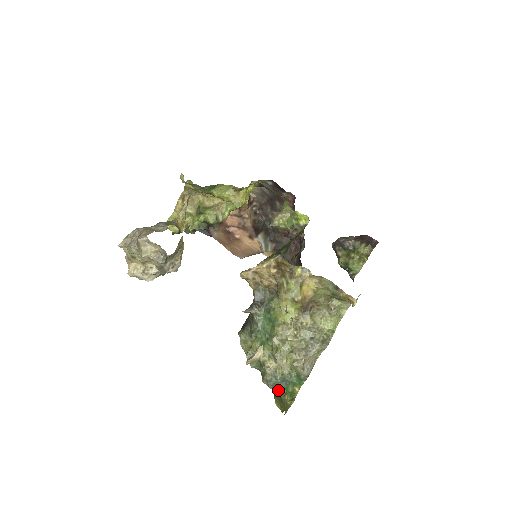
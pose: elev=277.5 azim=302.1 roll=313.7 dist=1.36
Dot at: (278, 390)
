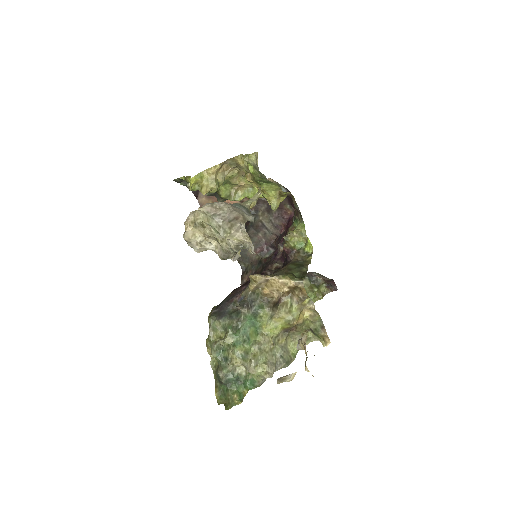
Dot at: (228, 386)
